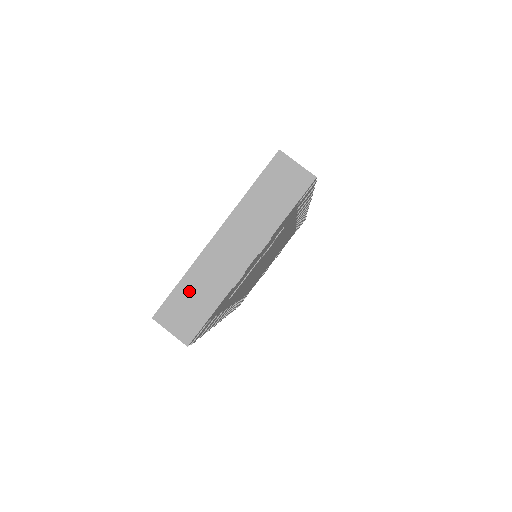
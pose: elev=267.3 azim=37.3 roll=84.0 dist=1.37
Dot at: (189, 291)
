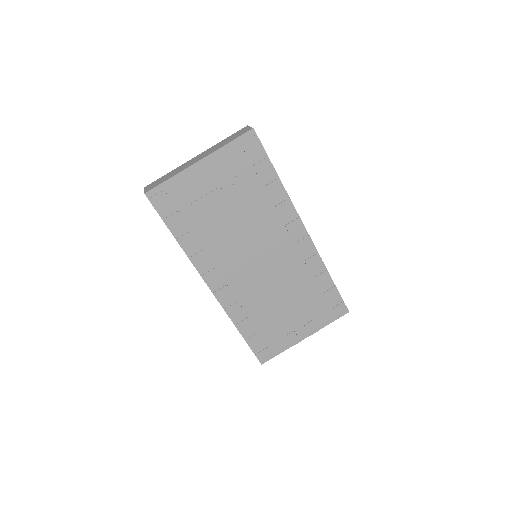
Dot at: (167, 176)
